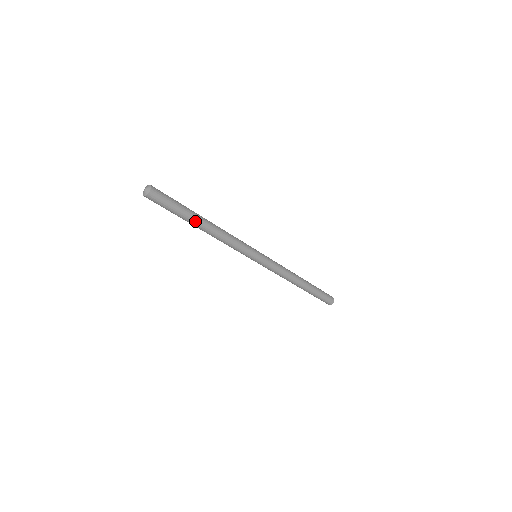
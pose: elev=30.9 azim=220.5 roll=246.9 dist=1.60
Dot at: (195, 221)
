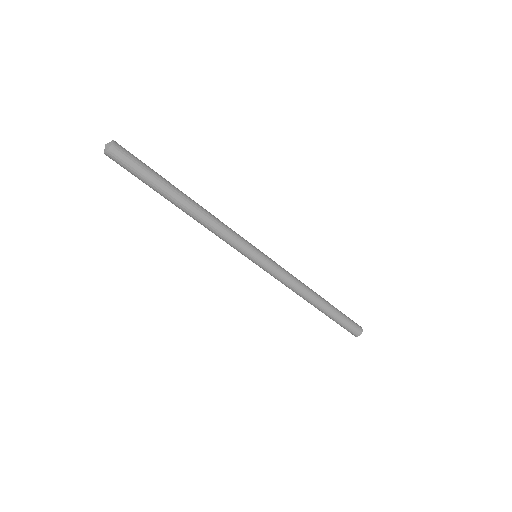
Dot at: (168, 198)
